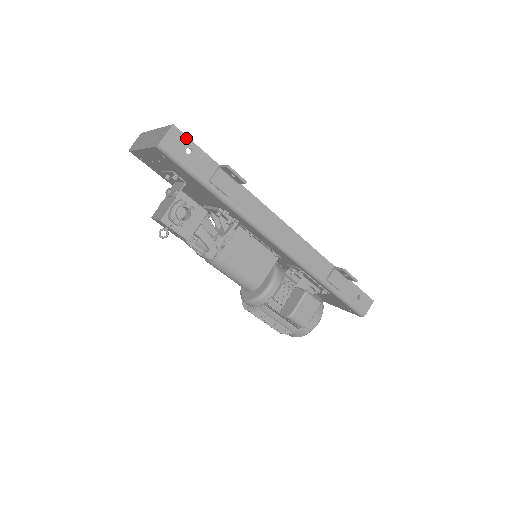
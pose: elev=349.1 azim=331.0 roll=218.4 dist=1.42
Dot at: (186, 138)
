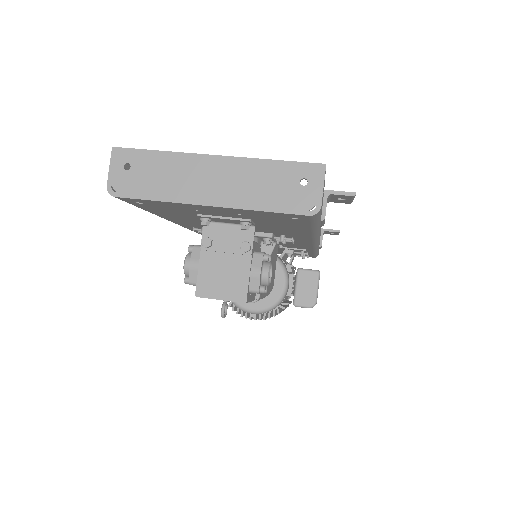
Dot at: occluded
